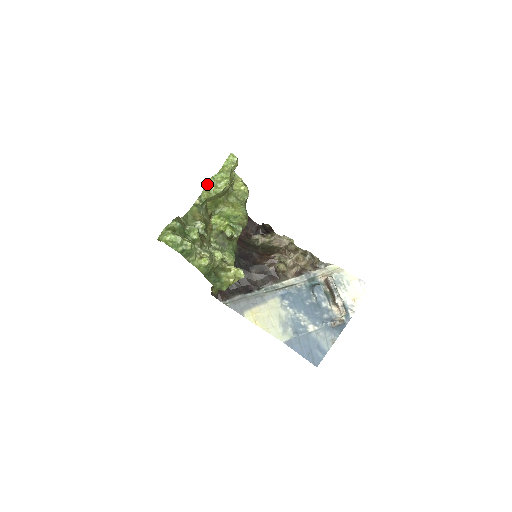
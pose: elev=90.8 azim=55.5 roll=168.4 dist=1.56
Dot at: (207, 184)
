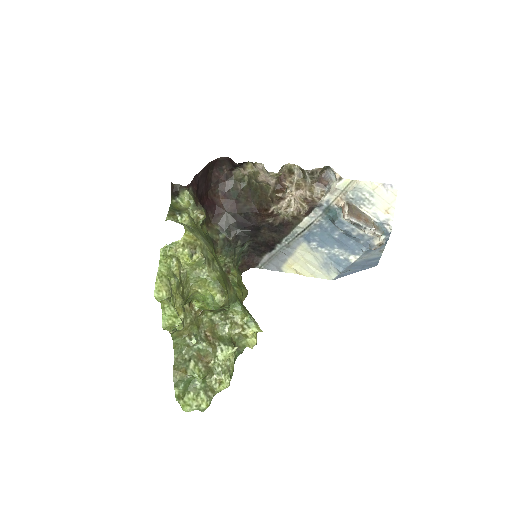
Dot at: (165, 329)
